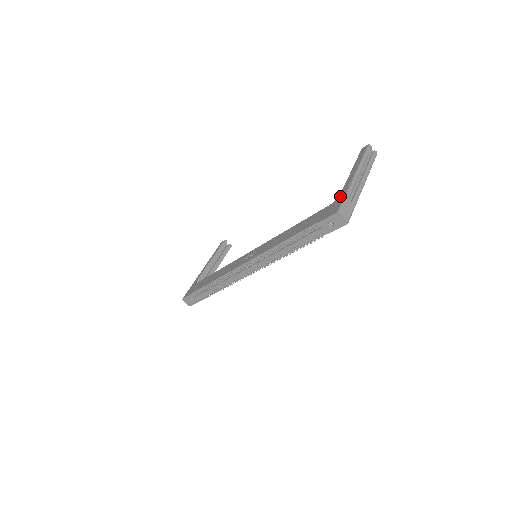
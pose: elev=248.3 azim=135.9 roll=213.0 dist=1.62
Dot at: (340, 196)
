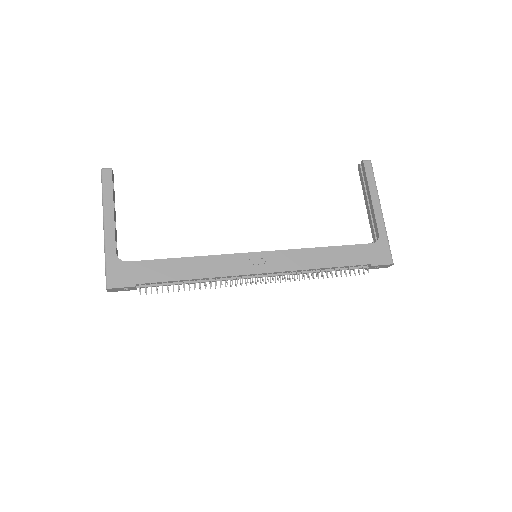
Dot at: (382, 238)
